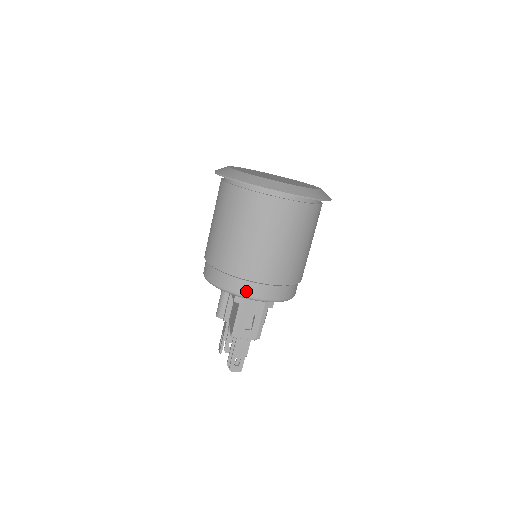
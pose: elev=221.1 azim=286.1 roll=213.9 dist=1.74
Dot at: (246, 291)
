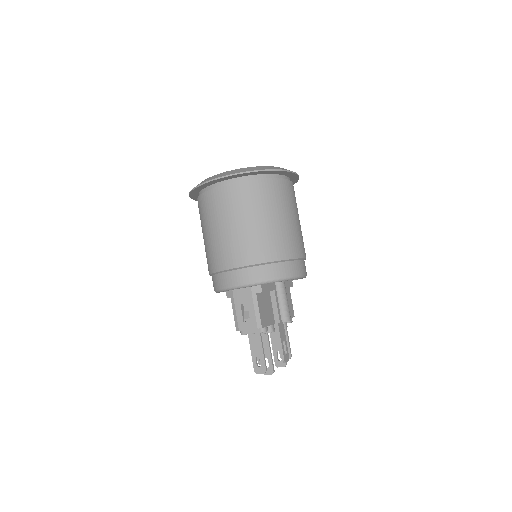
Dot at: (227, 282)
